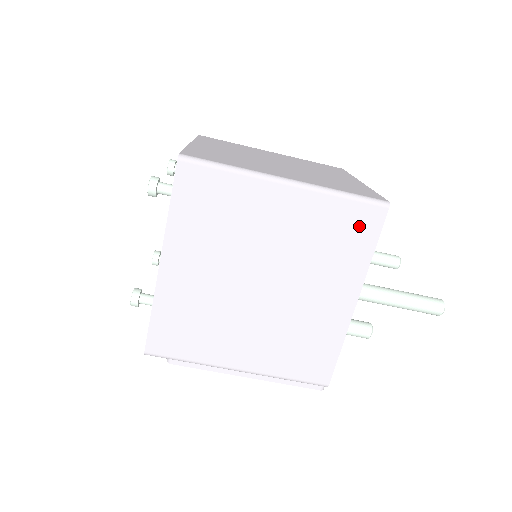
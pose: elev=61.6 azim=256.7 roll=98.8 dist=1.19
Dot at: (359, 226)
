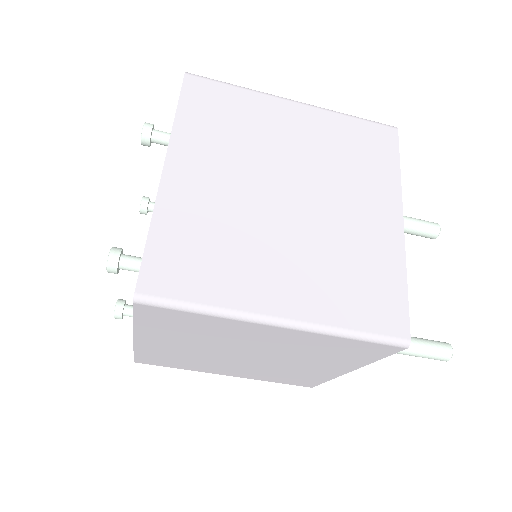
Dot at: (365, 351)
